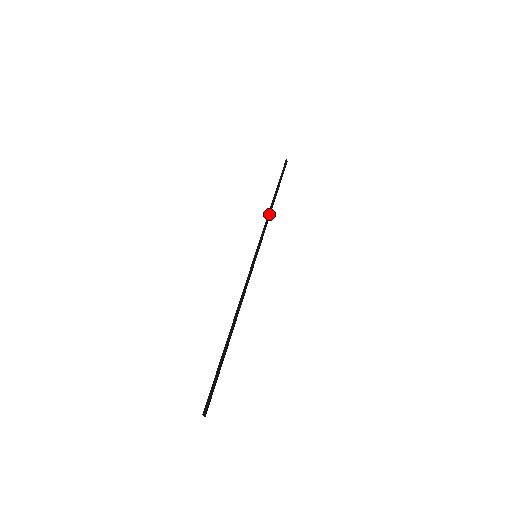
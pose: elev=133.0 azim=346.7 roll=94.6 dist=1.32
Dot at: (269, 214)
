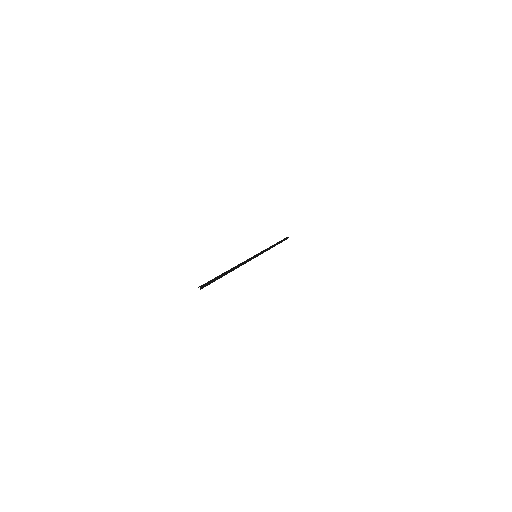
Dot at: (269, 247)
